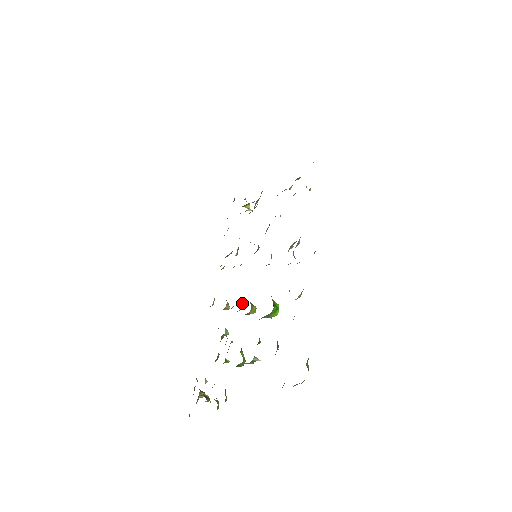
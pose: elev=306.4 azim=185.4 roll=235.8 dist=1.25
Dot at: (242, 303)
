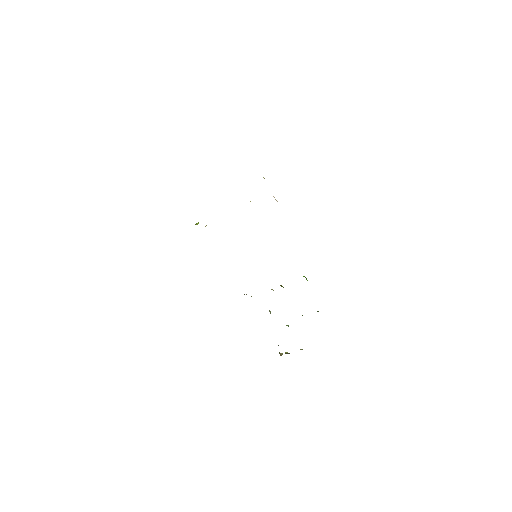
Dot at: (271, 289)
